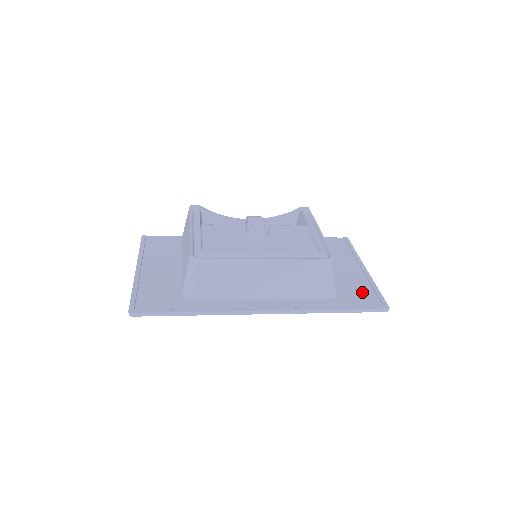
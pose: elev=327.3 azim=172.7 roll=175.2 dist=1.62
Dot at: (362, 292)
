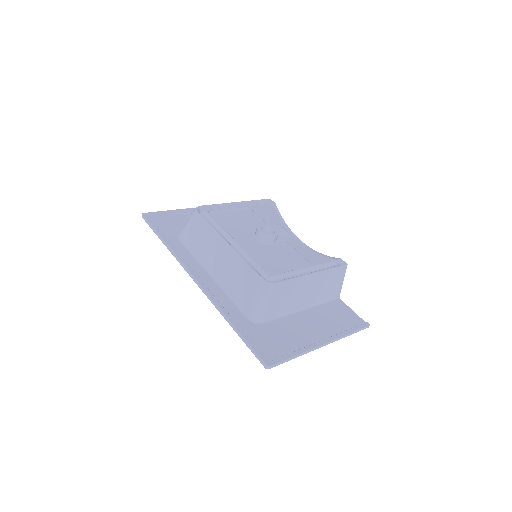
Dot at: (279, 343)
